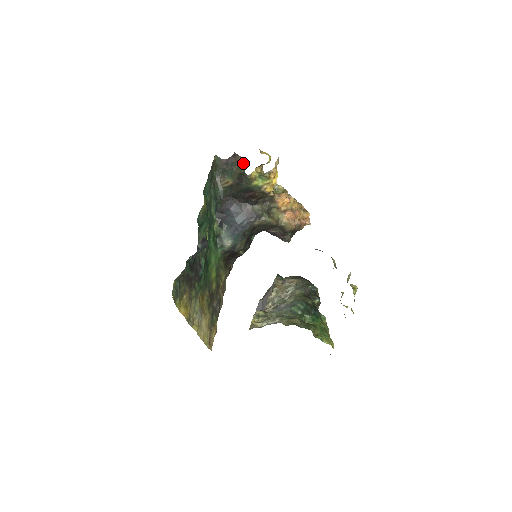
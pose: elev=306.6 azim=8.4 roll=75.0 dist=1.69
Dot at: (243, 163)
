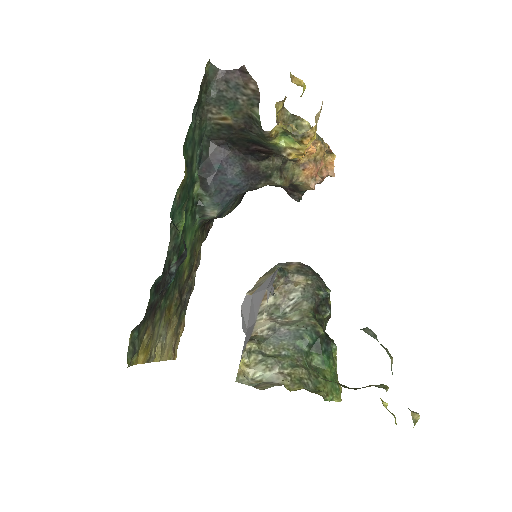
Dot at: (258, 98)
